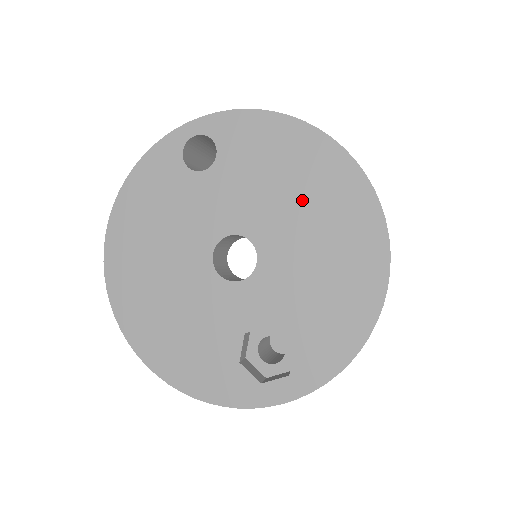
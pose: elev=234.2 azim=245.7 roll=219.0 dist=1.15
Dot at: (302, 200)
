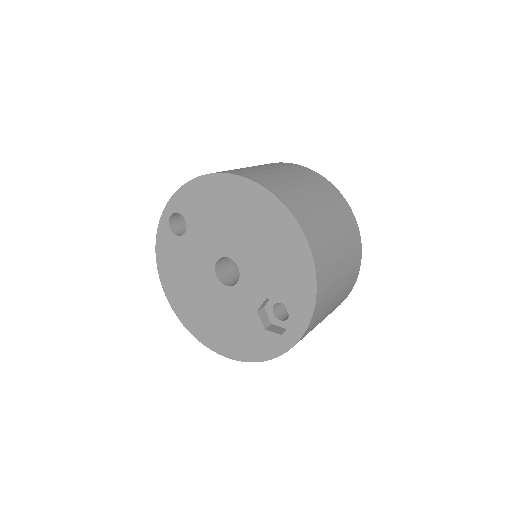
Dot at: (237, 218)
